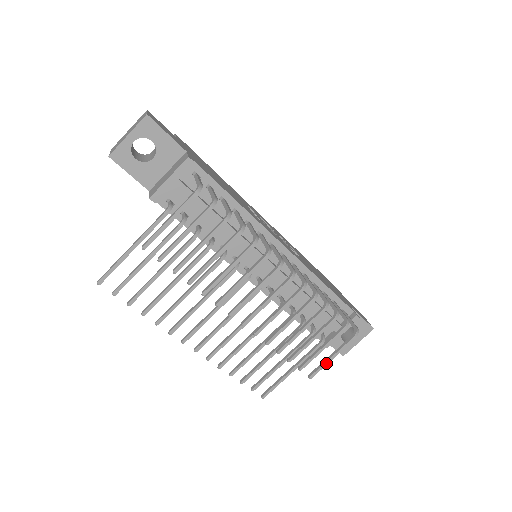
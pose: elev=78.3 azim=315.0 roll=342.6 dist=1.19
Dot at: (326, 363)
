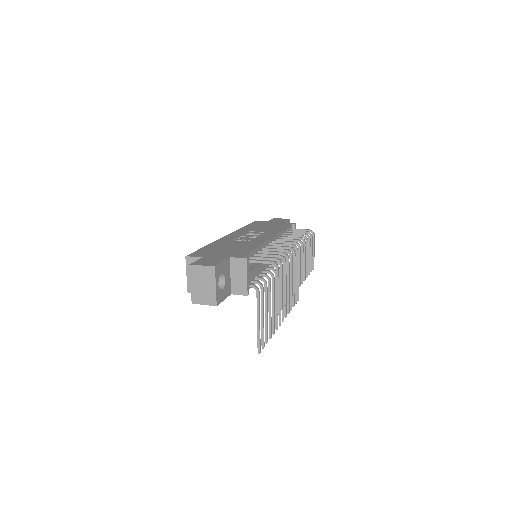
Dot at: occluded
